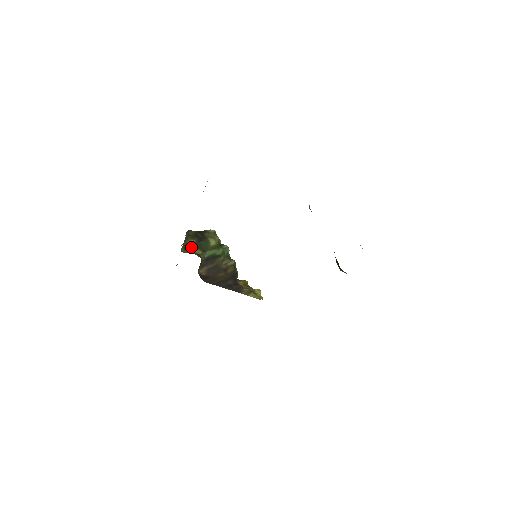
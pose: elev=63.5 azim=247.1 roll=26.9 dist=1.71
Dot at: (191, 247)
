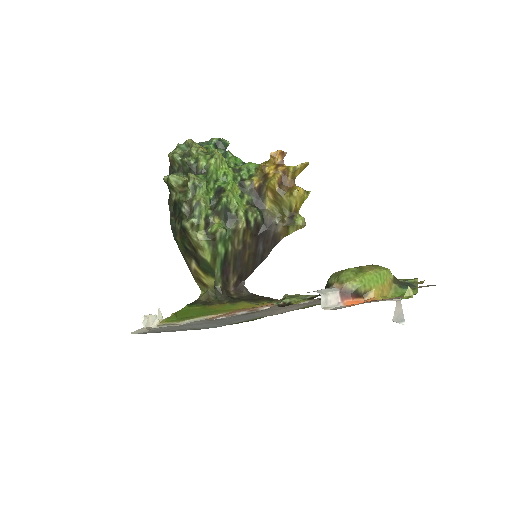
Dot at: (201, 278)
